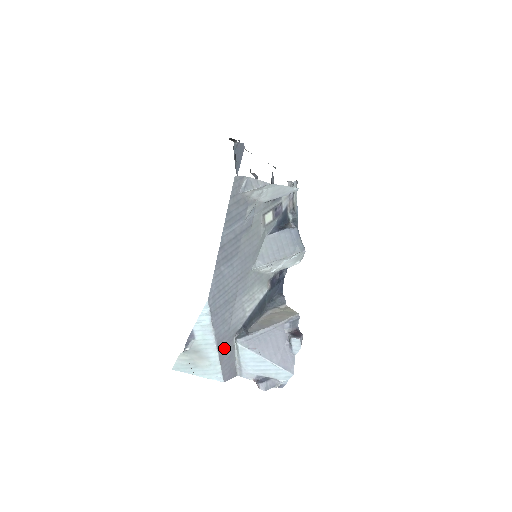
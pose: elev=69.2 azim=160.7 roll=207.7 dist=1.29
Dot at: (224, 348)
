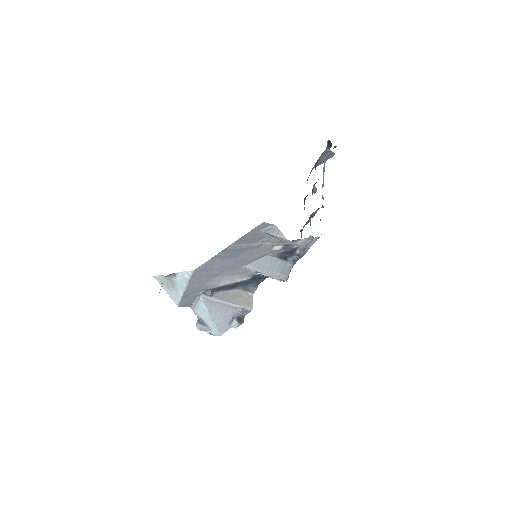
Dot at: (190, 293)
